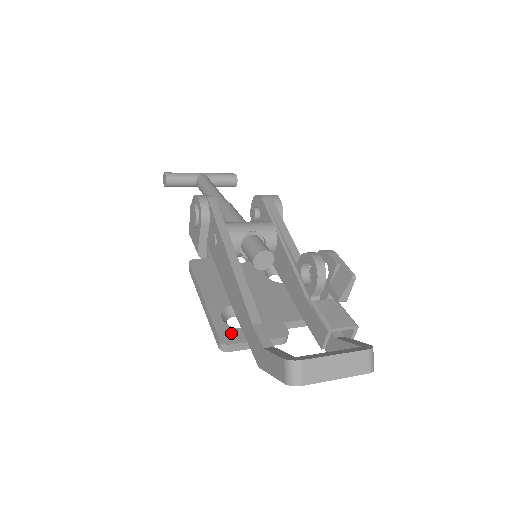
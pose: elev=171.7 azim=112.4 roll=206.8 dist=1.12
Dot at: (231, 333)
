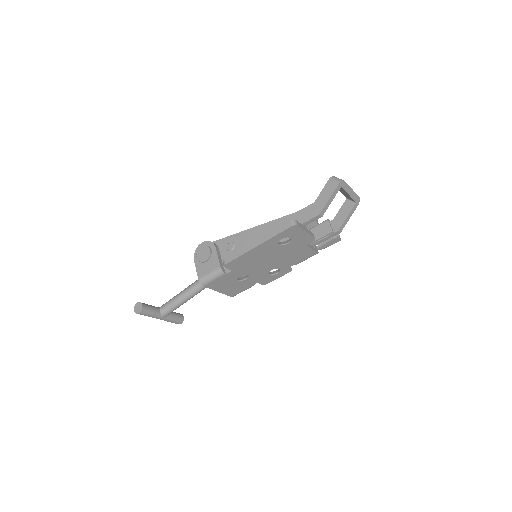
Dot at: occluded
